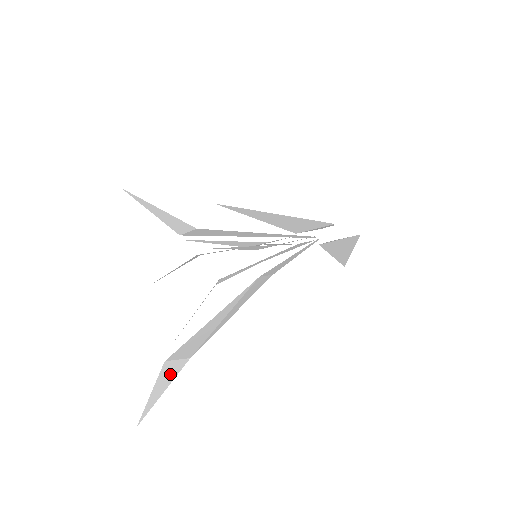
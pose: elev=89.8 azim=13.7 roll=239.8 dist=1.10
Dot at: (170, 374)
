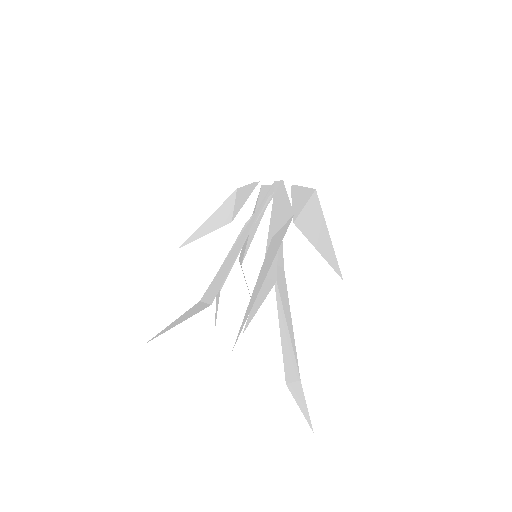
Dot at: (299, 394)
